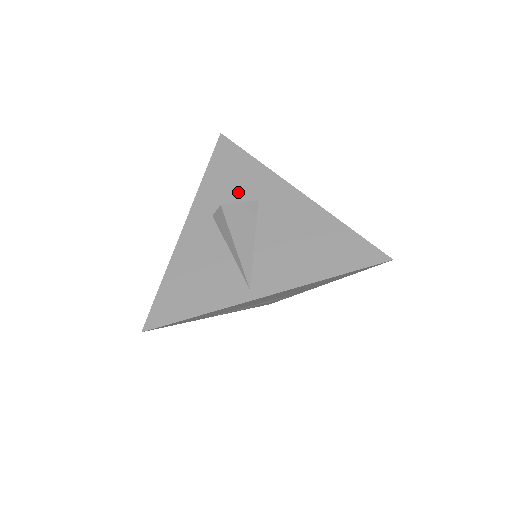
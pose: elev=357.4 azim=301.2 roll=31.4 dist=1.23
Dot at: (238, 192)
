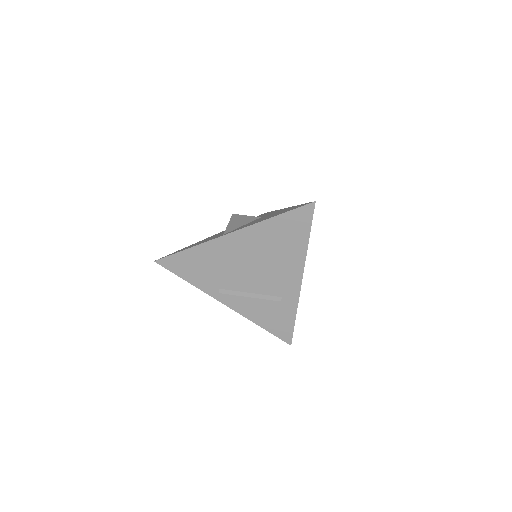
Dot at: occluded
